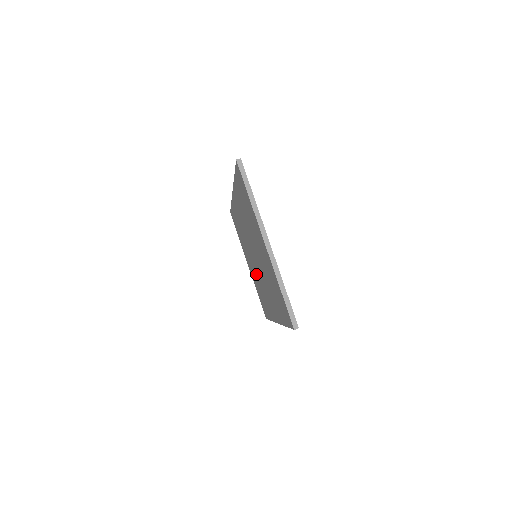
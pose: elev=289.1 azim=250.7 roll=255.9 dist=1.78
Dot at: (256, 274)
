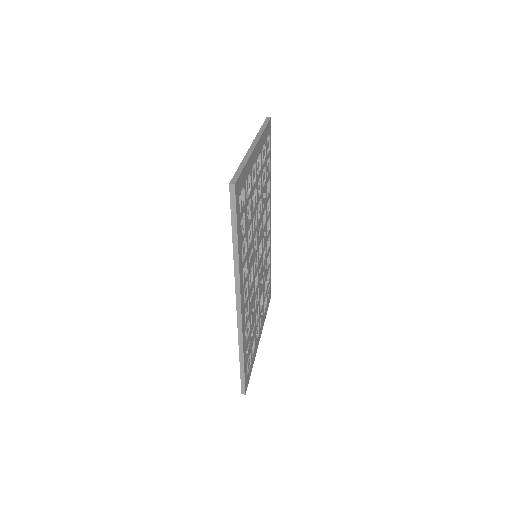
Dot at: occluded
